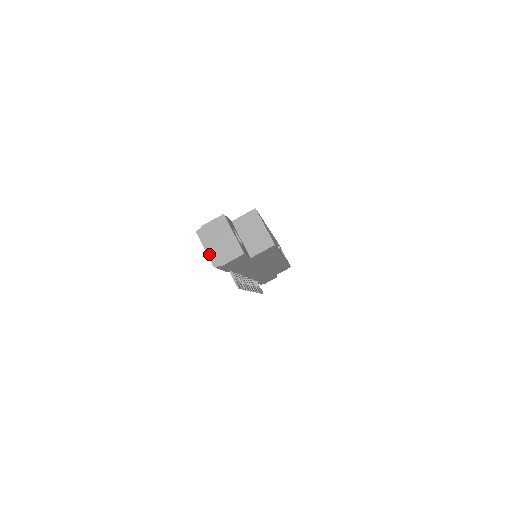
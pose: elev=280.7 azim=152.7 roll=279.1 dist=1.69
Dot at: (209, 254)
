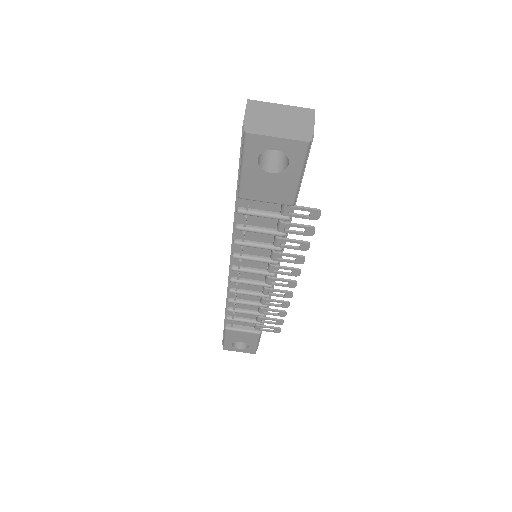
Dot at: (287, 137)
